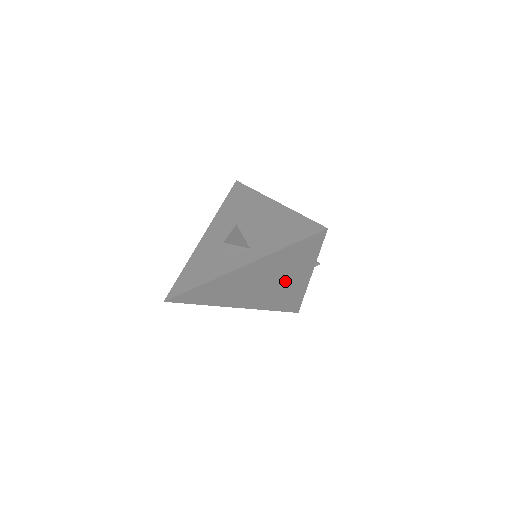
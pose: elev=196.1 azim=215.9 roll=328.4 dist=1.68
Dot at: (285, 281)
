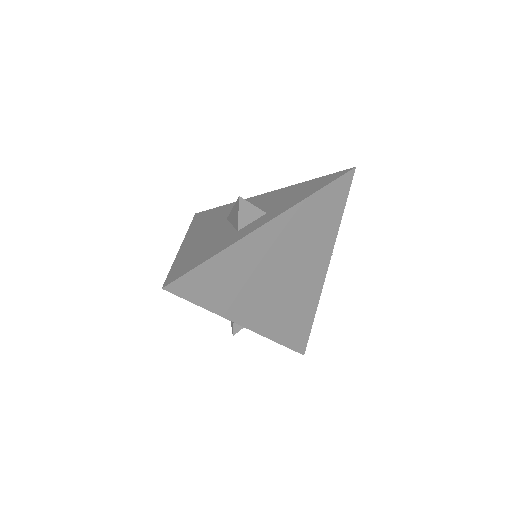
Dot at: (304, 271)
